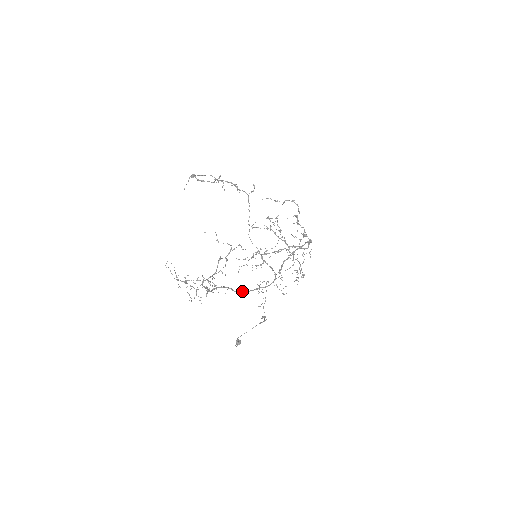
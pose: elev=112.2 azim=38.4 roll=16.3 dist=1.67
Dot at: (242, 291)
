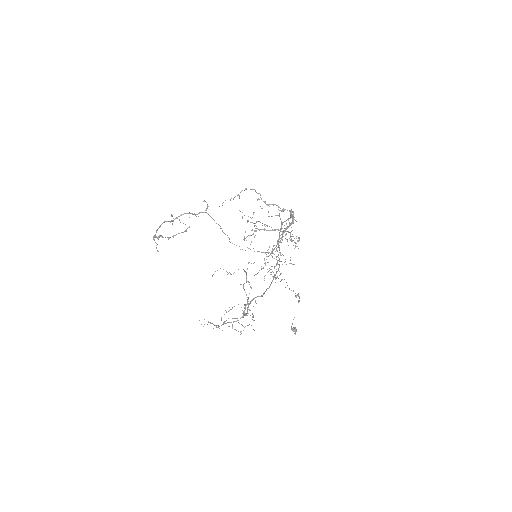
Dot at: (266, 290)
